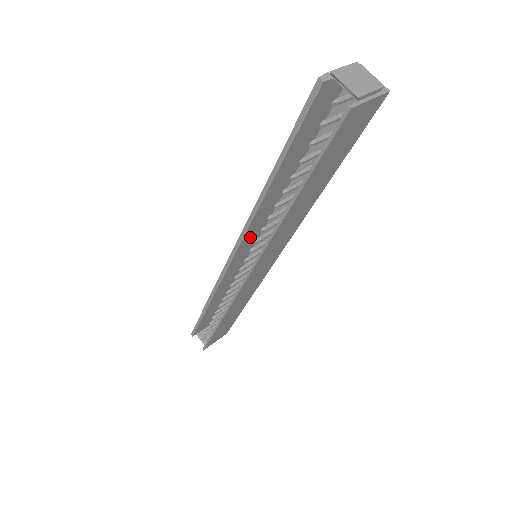
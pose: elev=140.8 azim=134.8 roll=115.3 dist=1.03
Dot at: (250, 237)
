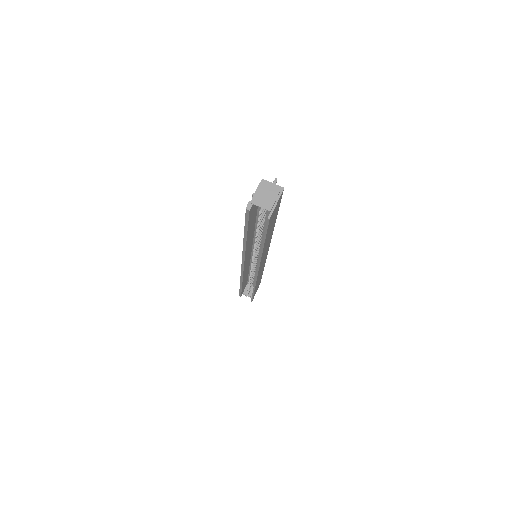
Dot at: (248, 253)
